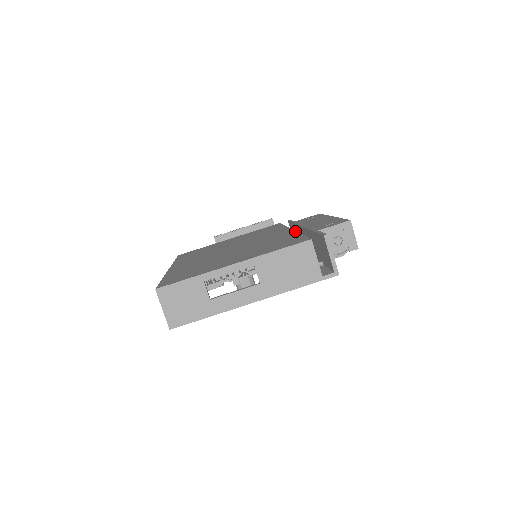
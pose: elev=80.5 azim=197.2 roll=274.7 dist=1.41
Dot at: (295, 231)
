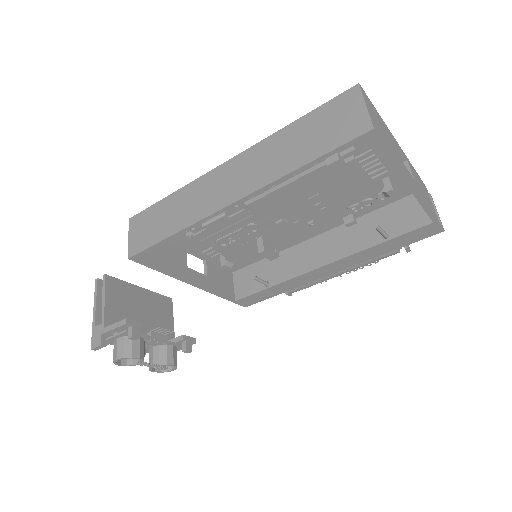
Dot at: occluded
